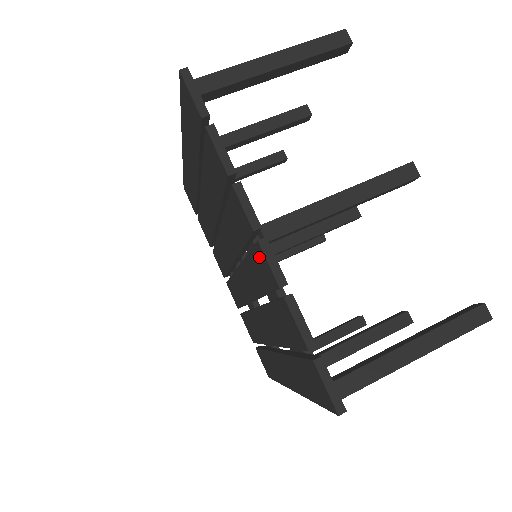
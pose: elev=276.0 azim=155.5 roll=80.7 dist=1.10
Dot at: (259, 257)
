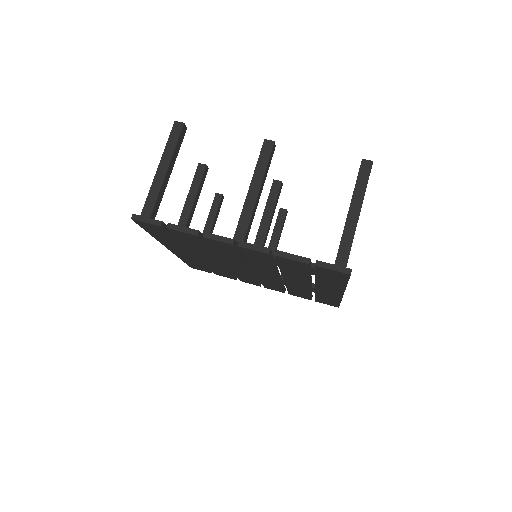
Dot at: (248, 252)
